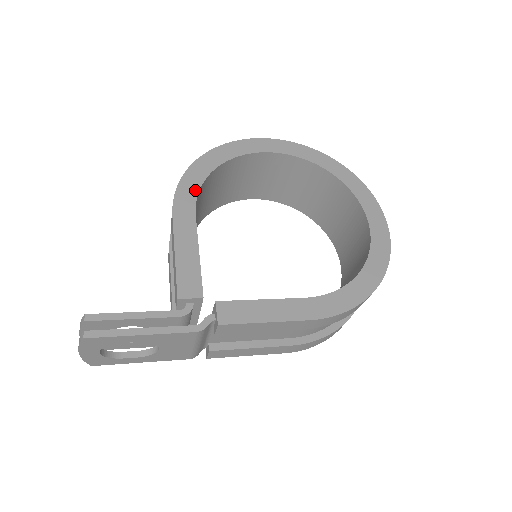
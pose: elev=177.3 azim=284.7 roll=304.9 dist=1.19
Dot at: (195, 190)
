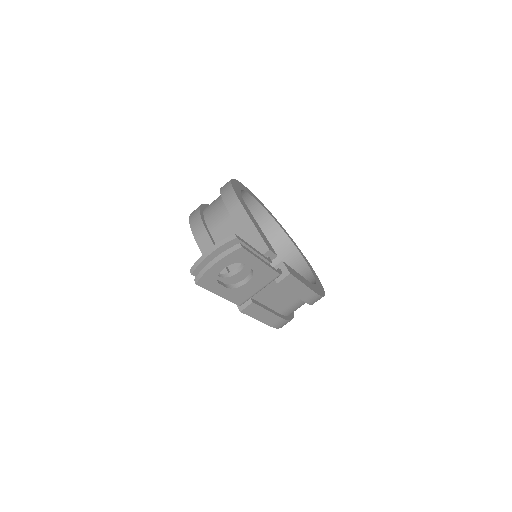
Dot at: (241, 196)
